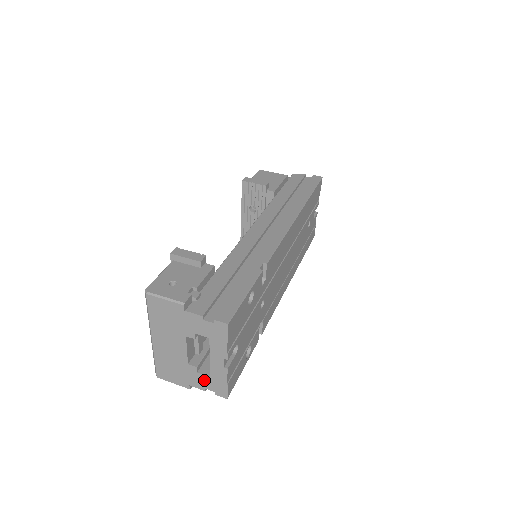
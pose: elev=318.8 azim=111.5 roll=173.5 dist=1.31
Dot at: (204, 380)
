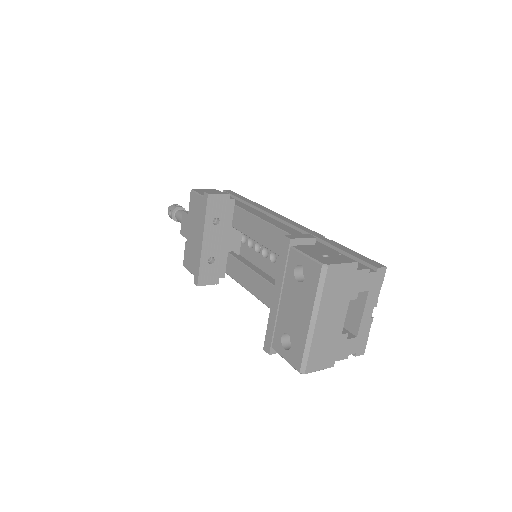
Dot at: (350, 345)
